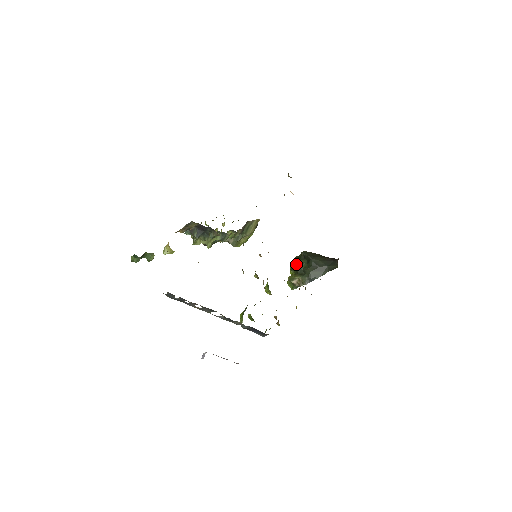
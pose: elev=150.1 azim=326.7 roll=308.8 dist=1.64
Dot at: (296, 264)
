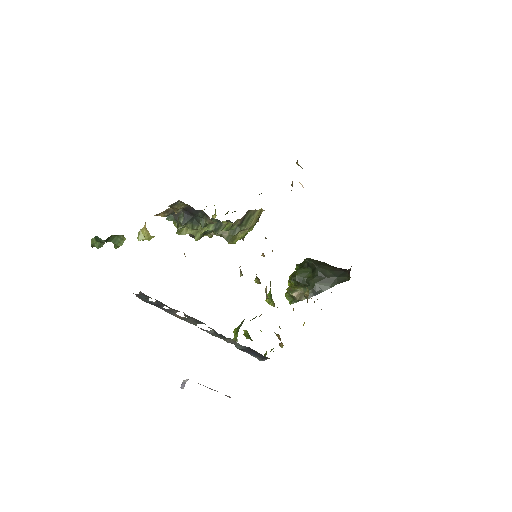
Dot at: (298, 273)
